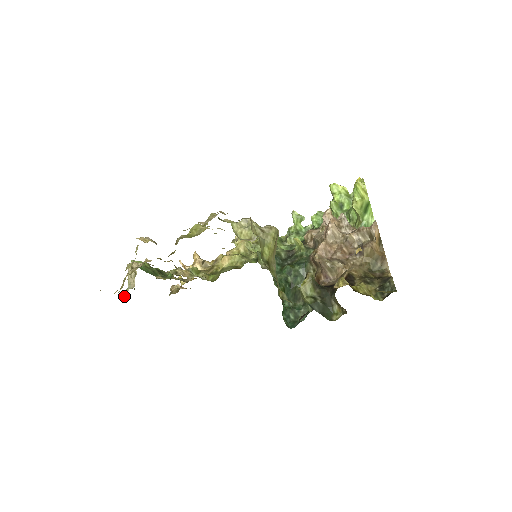
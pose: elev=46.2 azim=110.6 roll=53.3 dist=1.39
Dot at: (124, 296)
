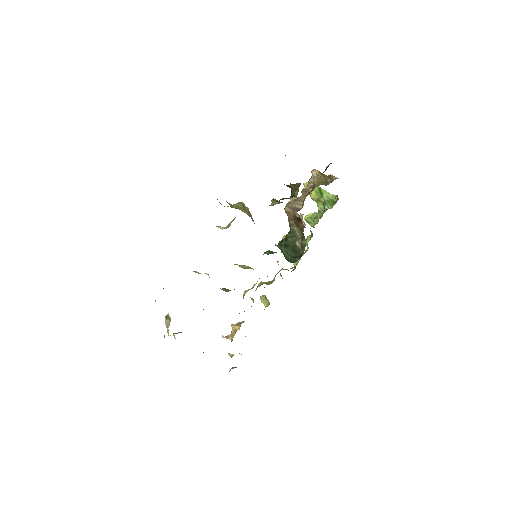
Dot at: occluded
